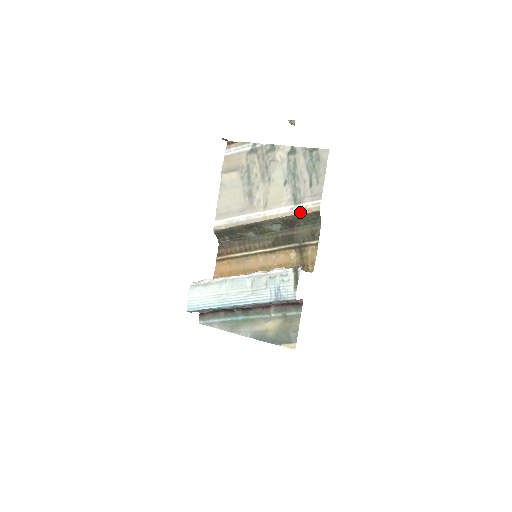
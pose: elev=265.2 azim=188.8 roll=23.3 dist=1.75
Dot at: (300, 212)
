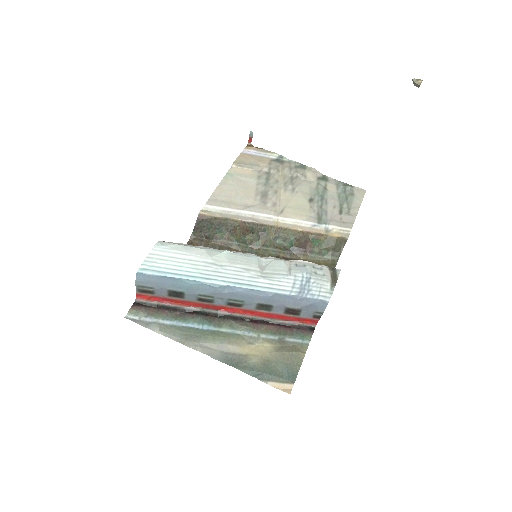
Dot at: (324, 232)
